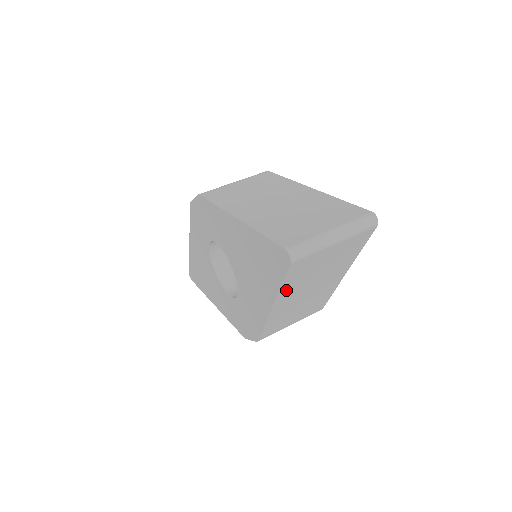
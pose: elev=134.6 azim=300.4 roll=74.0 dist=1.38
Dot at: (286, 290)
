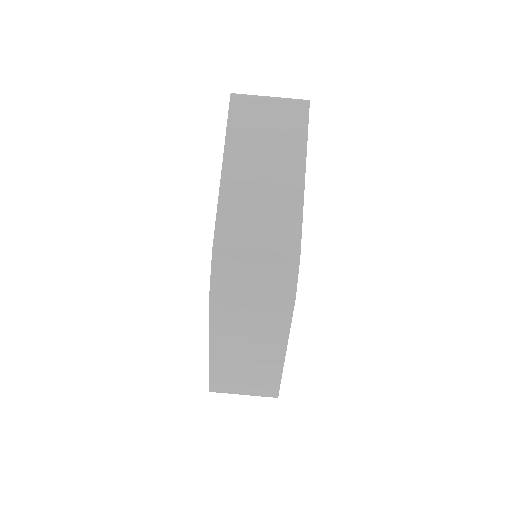
Dot at: occluded
